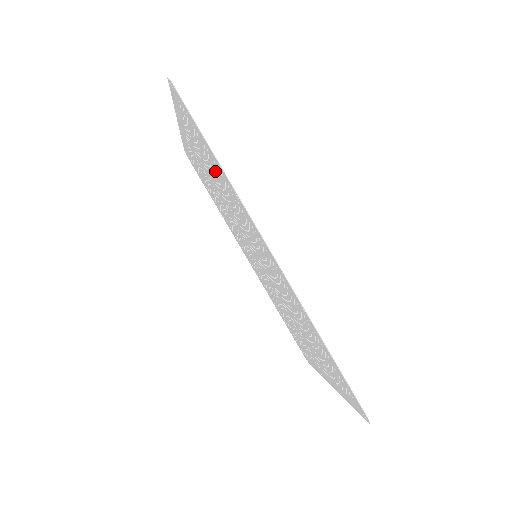
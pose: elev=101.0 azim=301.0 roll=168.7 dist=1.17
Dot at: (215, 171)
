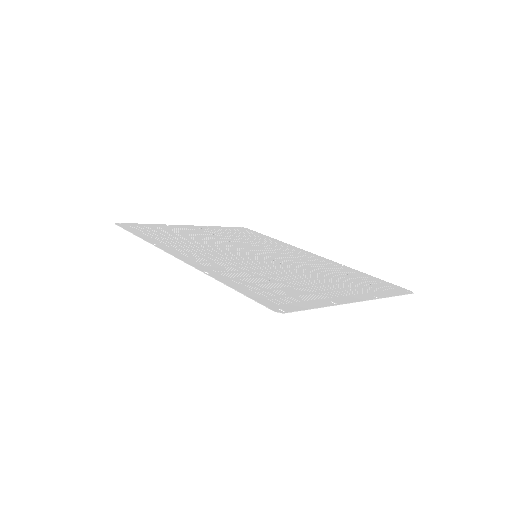
Dot at: (171, 238)
